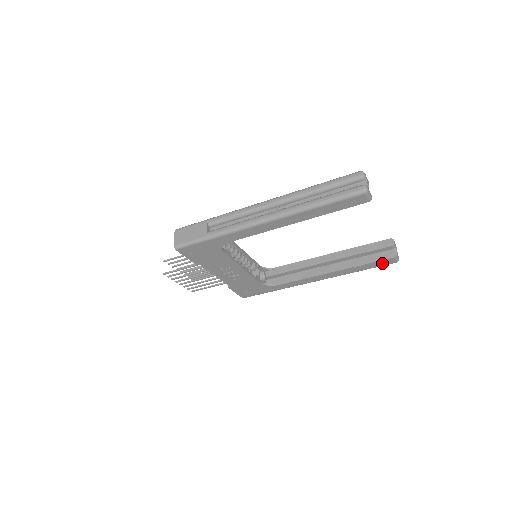
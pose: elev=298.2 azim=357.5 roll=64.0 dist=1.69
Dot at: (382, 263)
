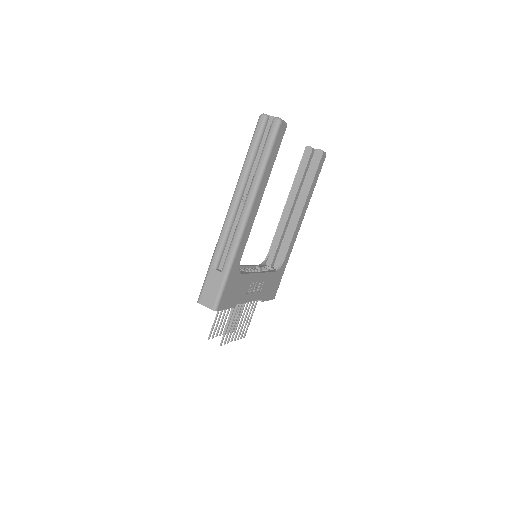
Dot at: (320, 166)
